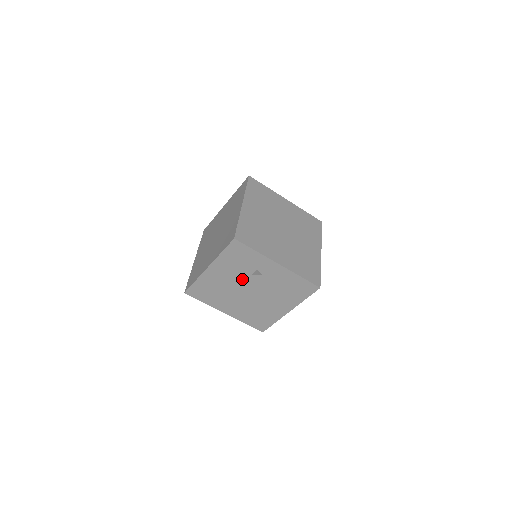
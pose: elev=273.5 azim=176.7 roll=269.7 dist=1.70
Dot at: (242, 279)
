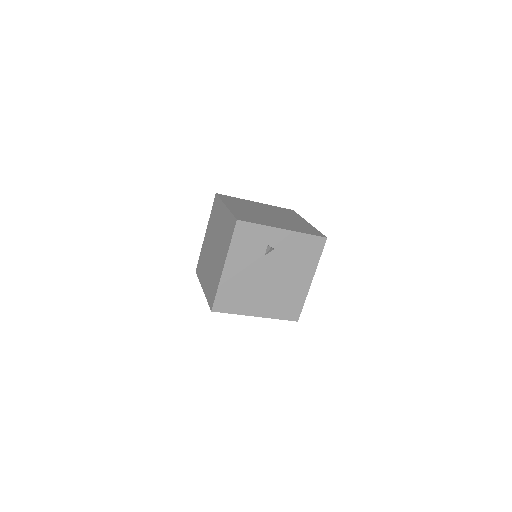
Dot at: (258, 264)
